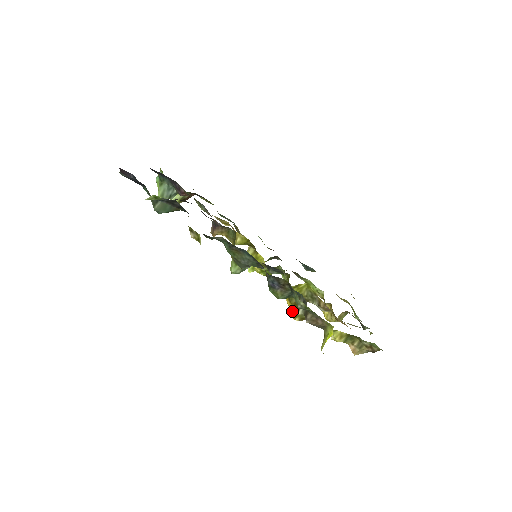
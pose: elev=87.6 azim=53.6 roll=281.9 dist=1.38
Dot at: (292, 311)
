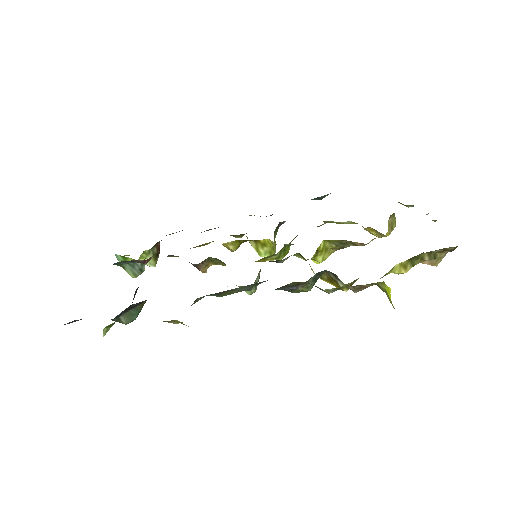
Dot at: occluded
